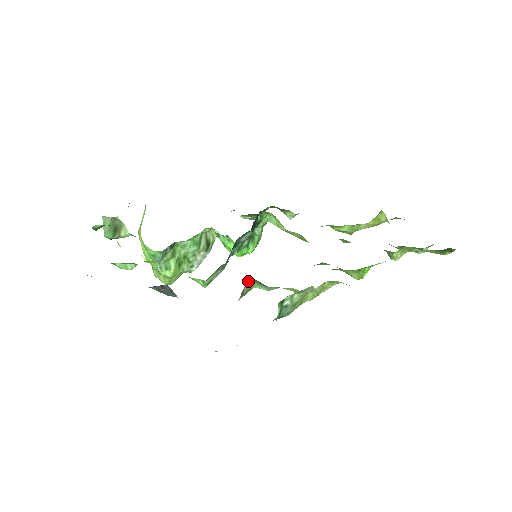
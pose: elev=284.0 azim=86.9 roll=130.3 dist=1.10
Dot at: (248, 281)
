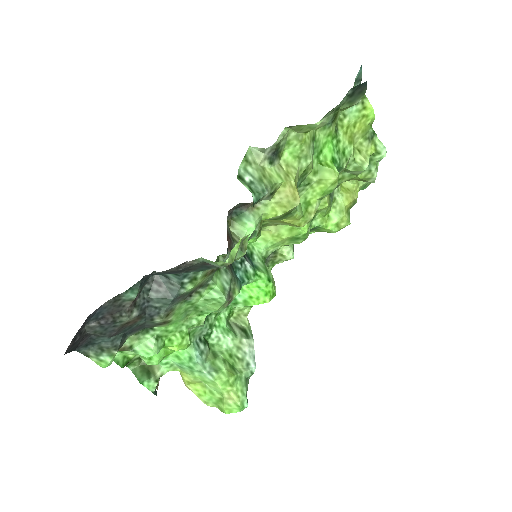
Dot at: (232, 231)
